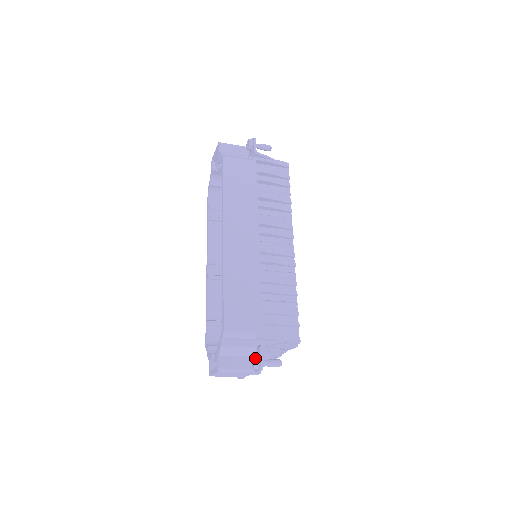
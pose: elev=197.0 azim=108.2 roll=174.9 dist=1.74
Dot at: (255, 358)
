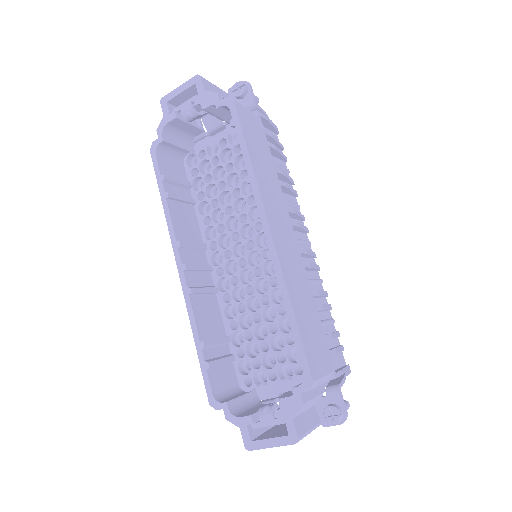
Dot at: (338, 408)
